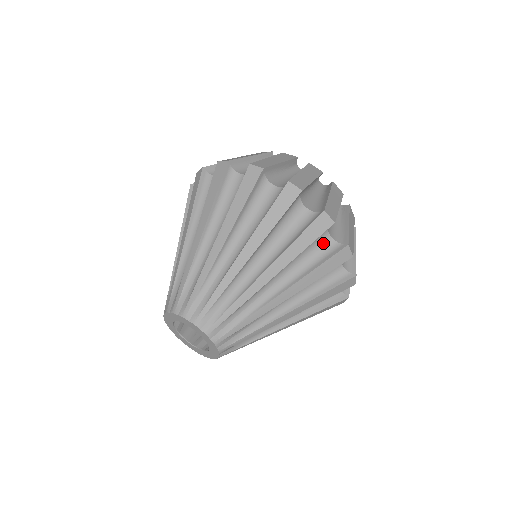
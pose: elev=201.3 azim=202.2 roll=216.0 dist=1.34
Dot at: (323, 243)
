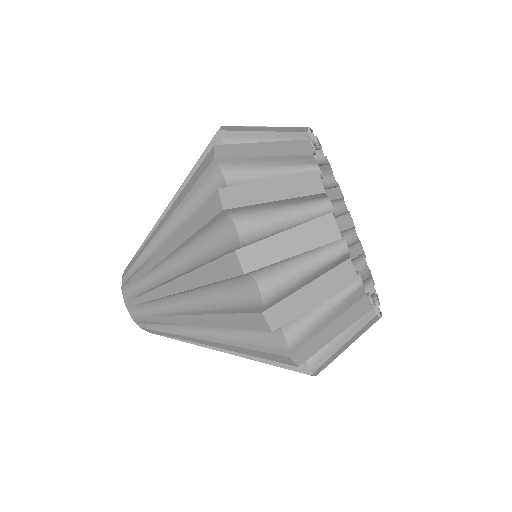
Dot at: (247, 290)
